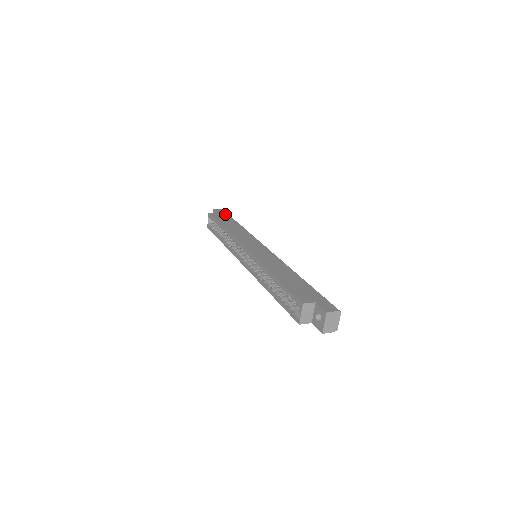
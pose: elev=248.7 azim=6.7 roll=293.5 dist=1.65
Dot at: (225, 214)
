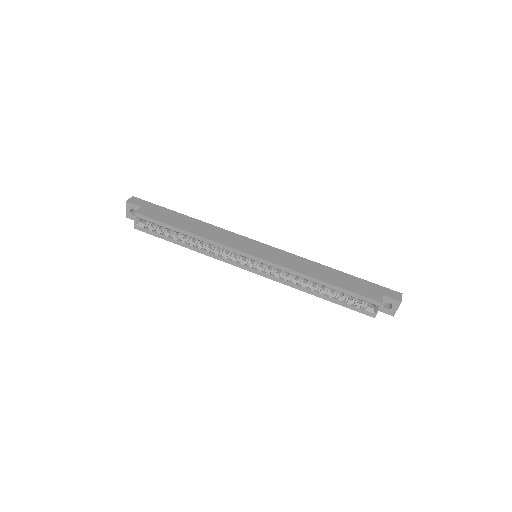
Dot at: (152, 205)
